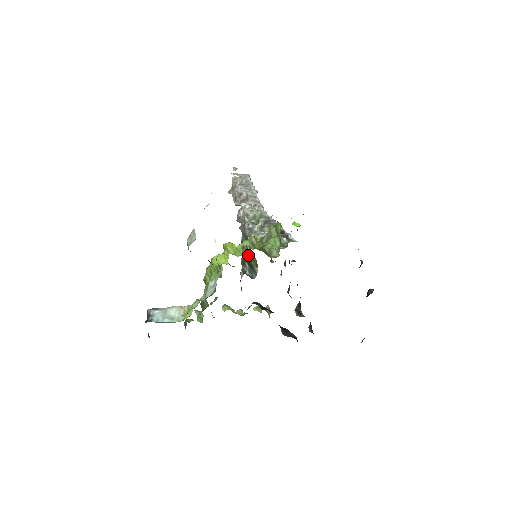
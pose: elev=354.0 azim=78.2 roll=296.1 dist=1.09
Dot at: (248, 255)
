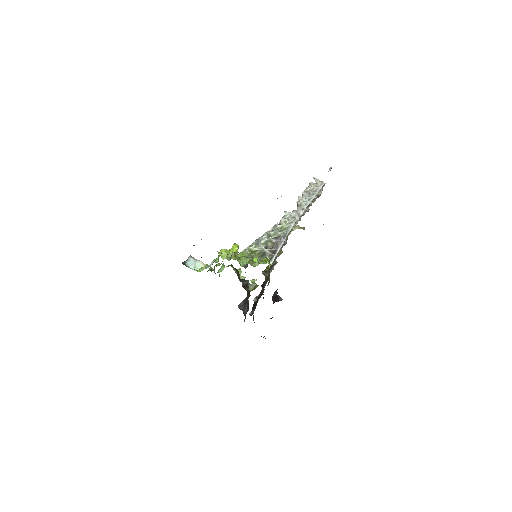
Dot at: occluded
